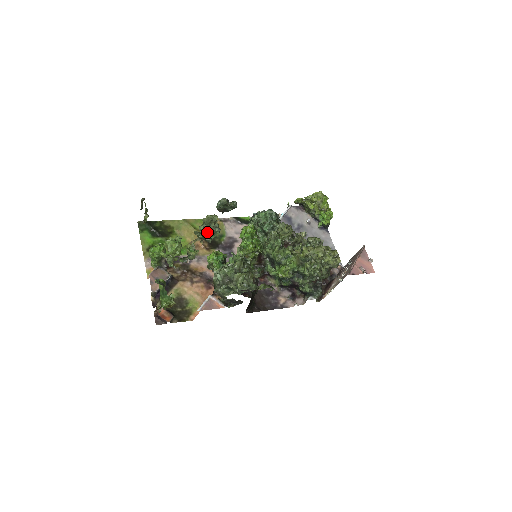
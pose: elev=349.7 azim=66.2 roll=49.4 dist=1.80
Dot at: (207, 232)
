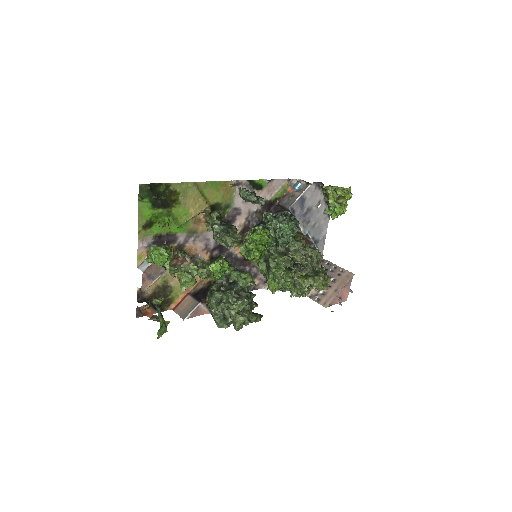
Dot at: (222, 242)
